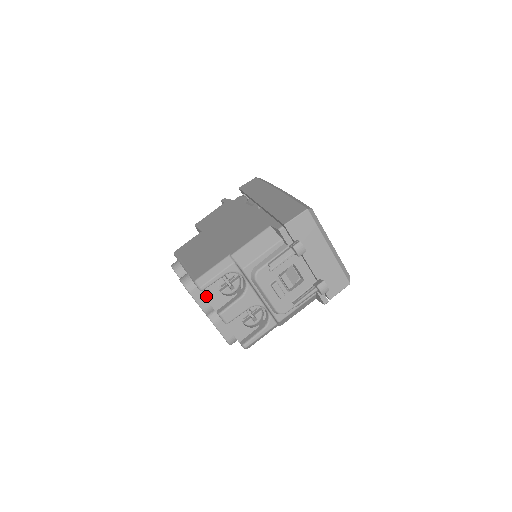
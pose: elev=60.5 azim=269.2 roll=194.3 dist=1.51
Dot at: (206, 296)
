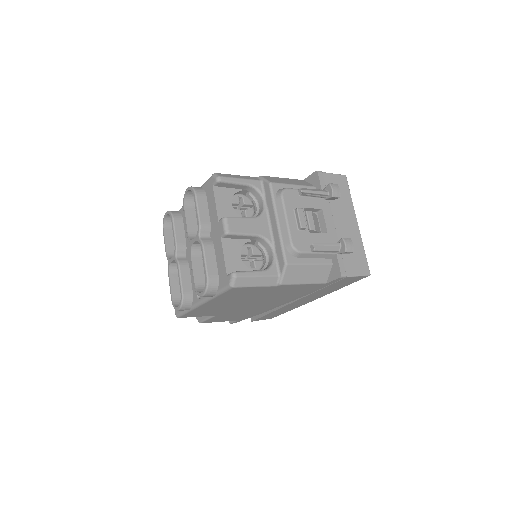
Dot at: (216, 197)
